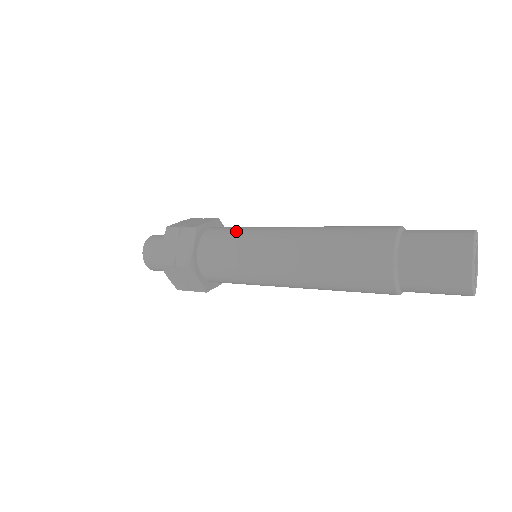
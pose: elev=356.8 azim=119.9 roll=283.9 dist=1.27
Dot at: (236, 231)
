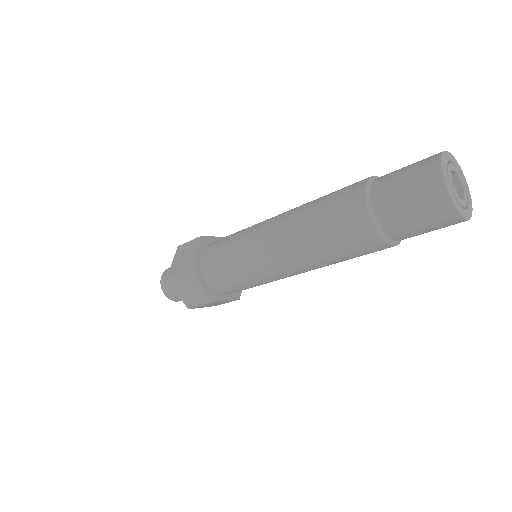
Dot at: occluded
